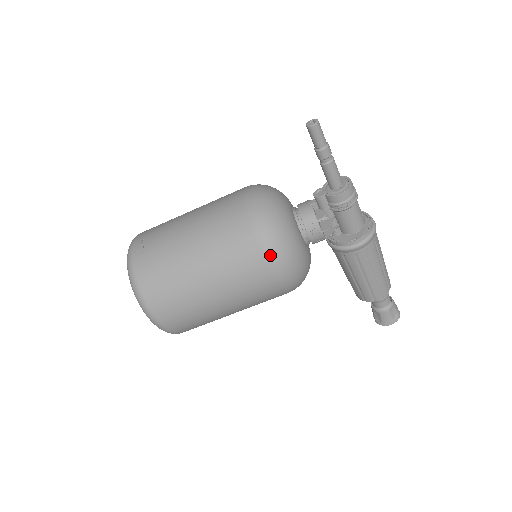
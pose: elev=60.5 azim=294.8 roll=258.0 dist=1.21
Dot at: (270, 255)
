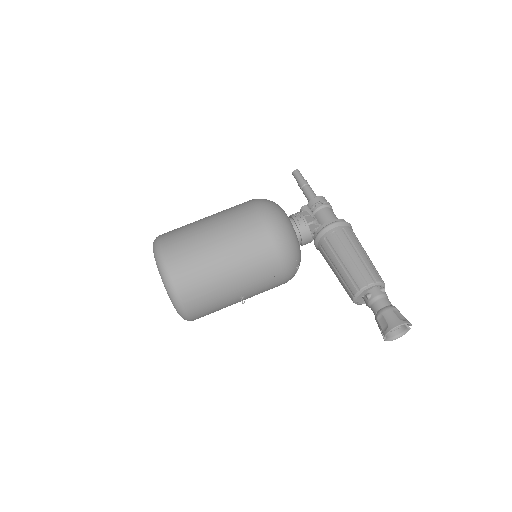
Dot at: (258, 202)
